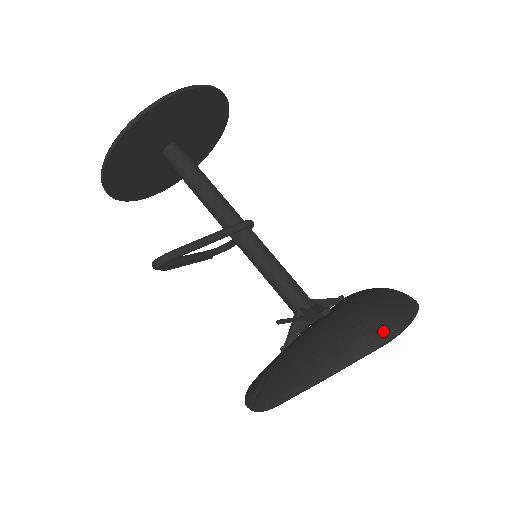
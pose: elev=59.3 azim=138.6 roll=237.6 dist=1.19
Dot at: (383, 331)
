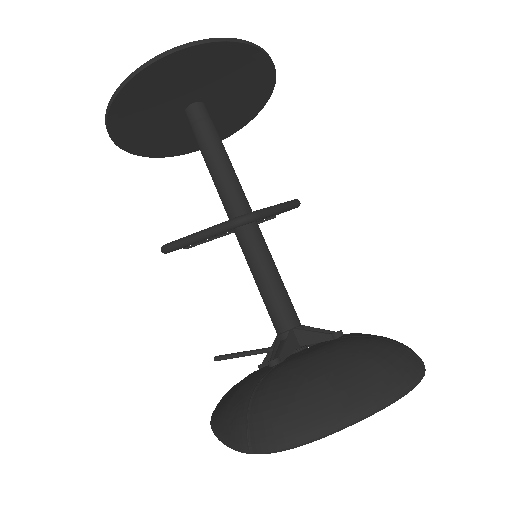
Dot at: (258, 440)
